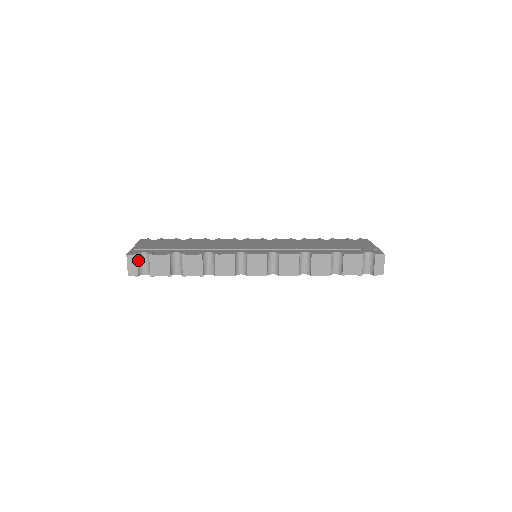
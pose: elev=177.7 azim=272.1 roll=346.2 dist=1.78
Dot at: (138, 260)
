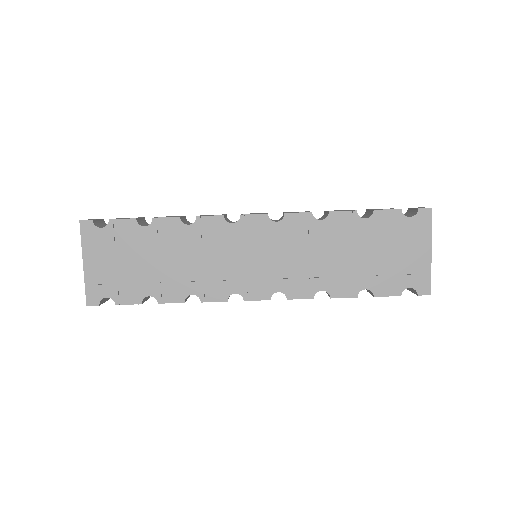
Dot at: (101, 223)
